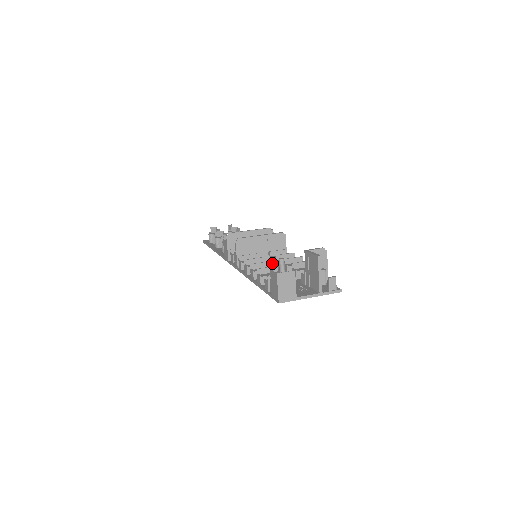
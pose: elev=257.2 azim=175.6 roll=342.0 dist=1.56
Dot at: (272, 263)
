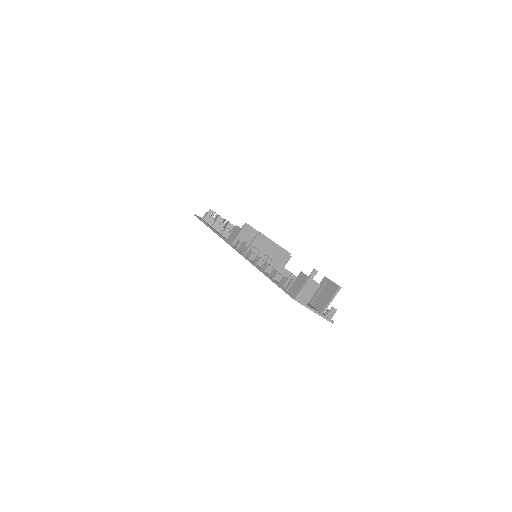
Dot at: occluded
